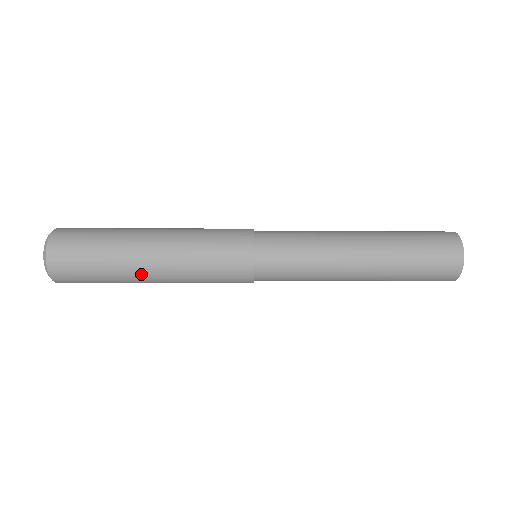
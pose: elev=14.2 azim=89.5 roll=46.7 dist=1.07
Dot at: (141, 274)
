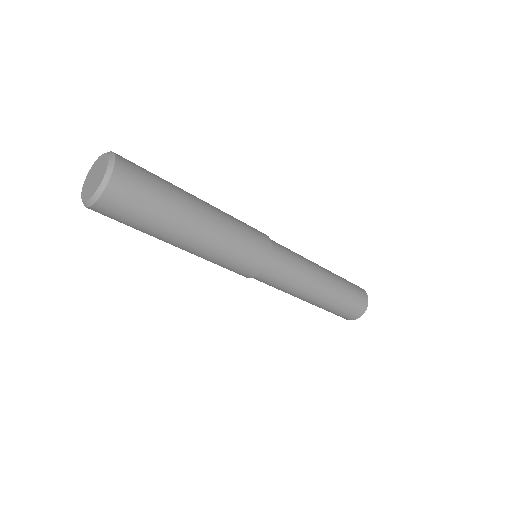
Dot at: (192, 221)
